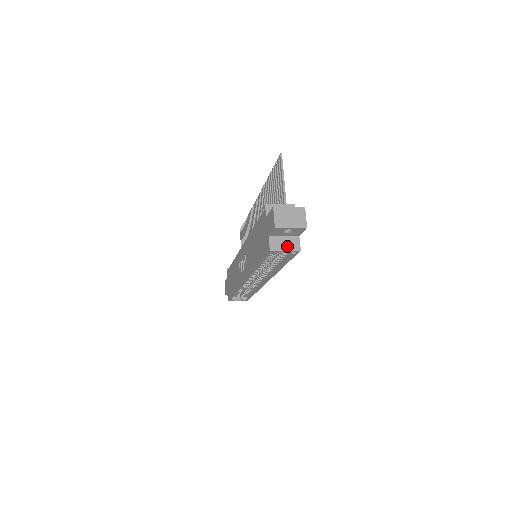
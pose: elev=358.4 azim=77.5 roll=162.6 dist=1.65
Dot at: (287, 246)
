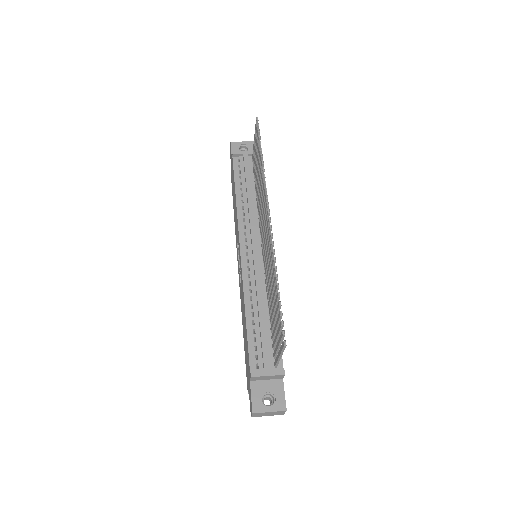
Dot at: occluded
